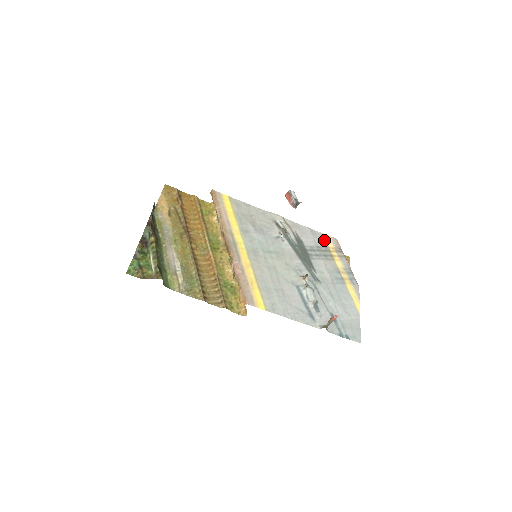
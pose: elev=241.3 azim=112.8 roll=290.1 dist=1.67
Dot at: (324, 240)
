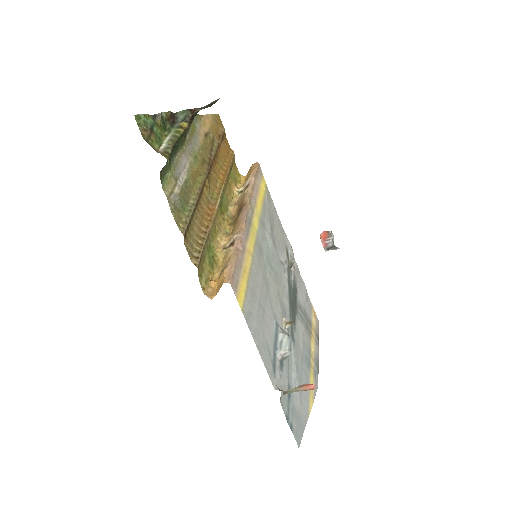
Dot at: (311, 312)
